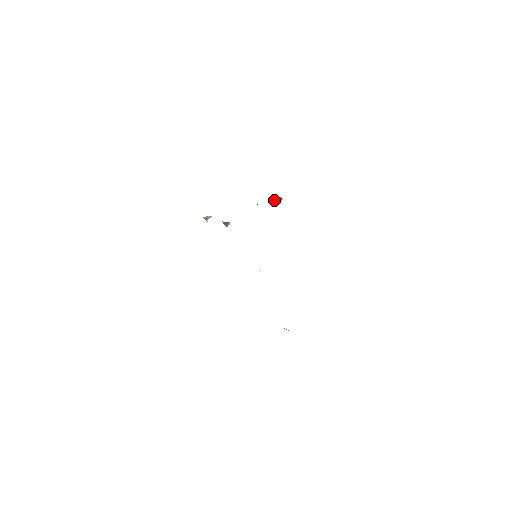
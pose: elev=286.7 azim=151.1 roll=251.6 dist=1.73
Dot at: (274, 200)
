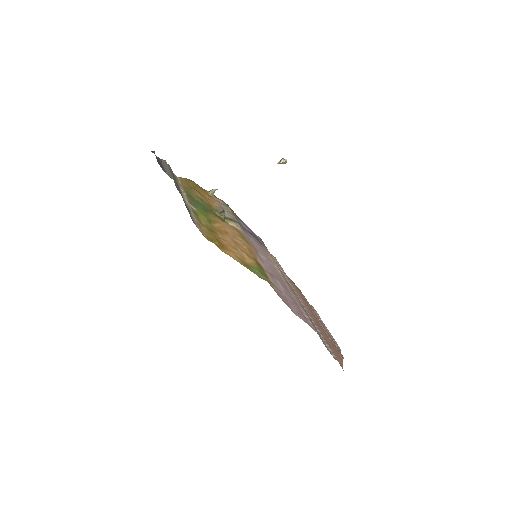
Dot at: (278, 163)
